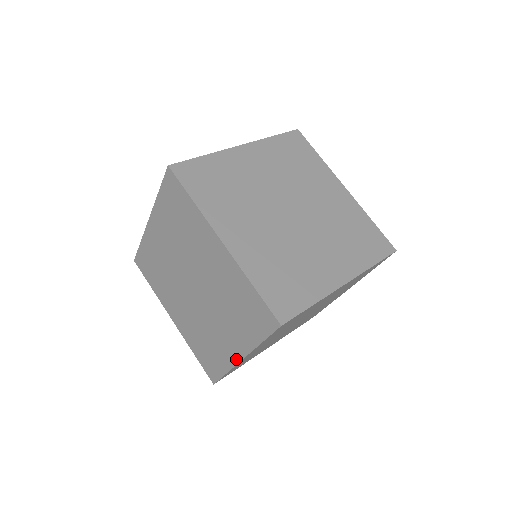
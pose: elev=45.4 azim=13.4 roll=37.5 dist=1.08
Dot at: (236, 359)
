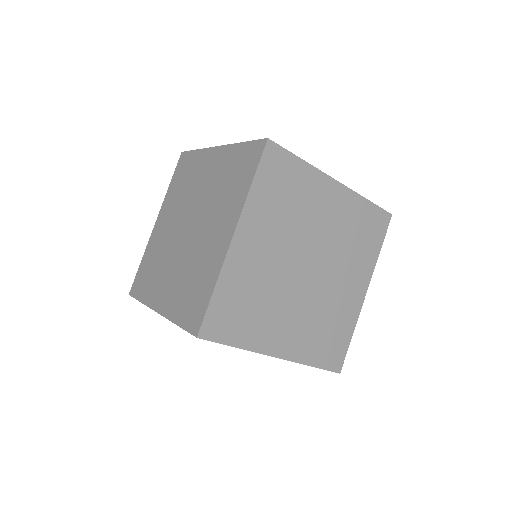
Dot at: occluded
